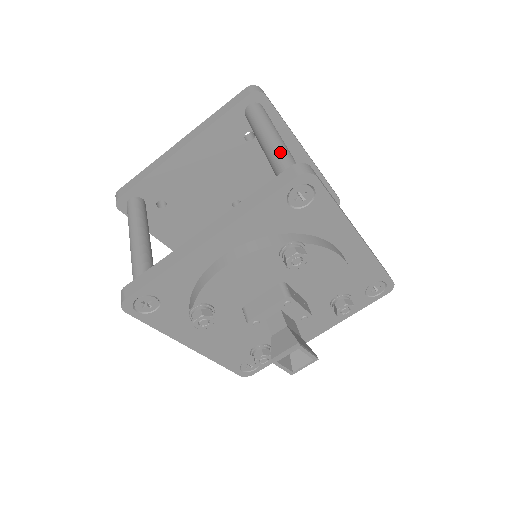
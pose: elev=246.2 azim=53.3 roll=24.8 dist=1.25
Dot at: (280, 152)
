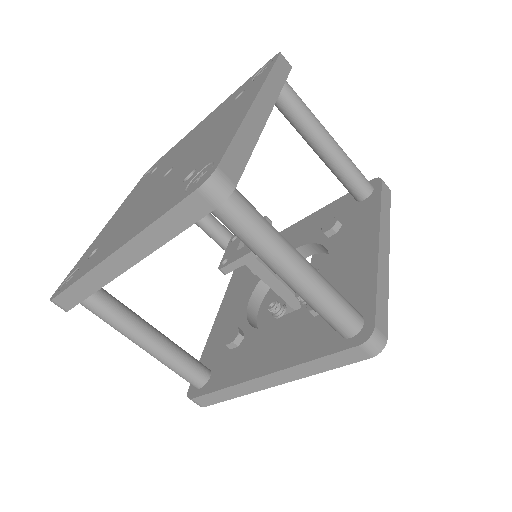
Dot at: (323, 304)
